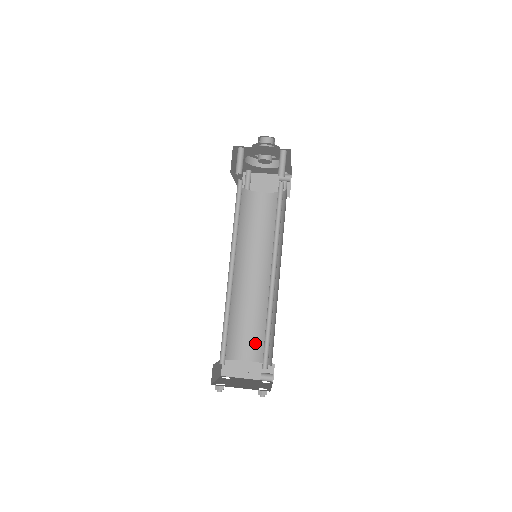
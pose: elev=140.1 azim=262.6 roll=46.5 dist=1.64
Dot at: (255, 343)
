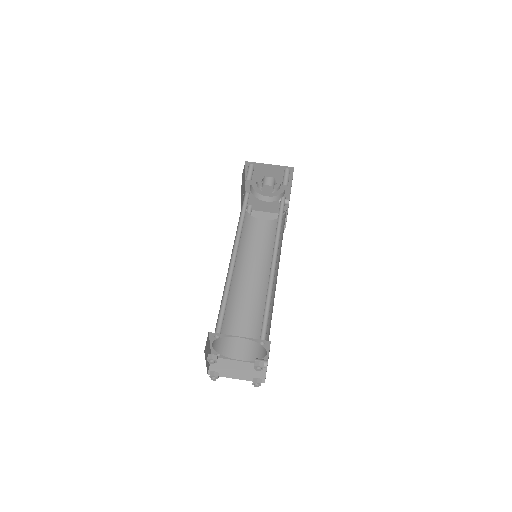
Dot at: (248, 342)
